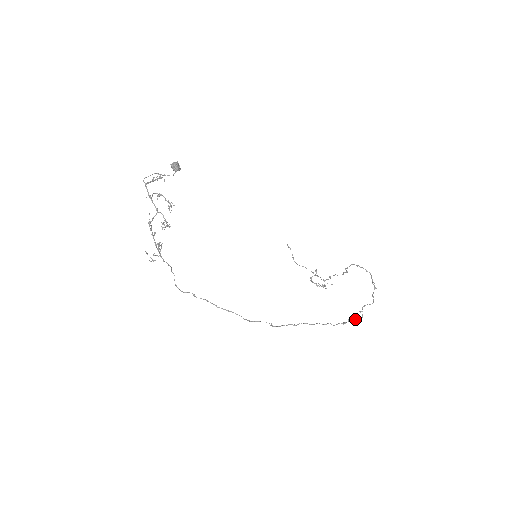
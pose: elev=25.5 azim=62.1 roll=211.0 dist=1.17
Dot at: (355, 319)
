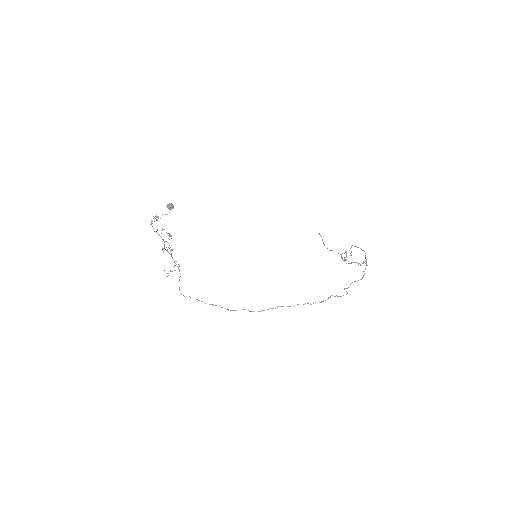
Dot at: (339, 296)
